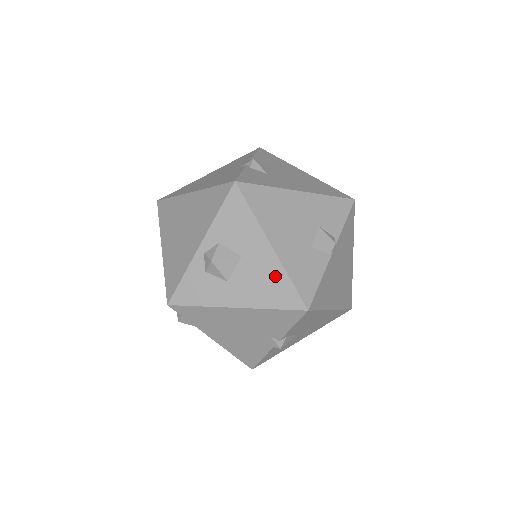
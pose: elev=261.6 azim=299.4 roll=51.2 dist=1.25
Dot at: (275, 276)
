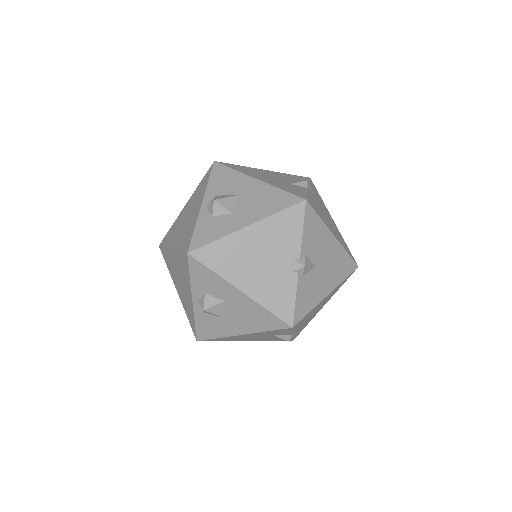
Dot at: (269, 193)
